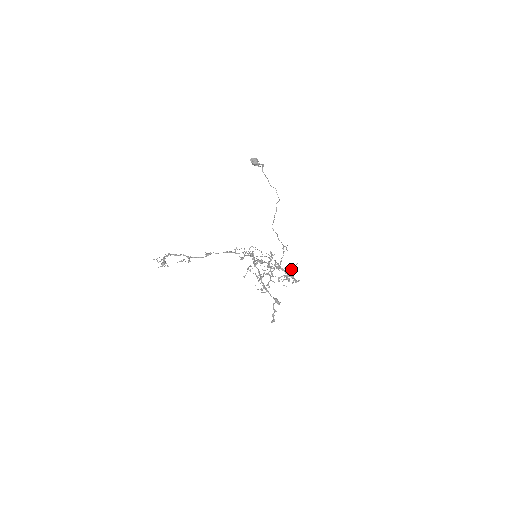
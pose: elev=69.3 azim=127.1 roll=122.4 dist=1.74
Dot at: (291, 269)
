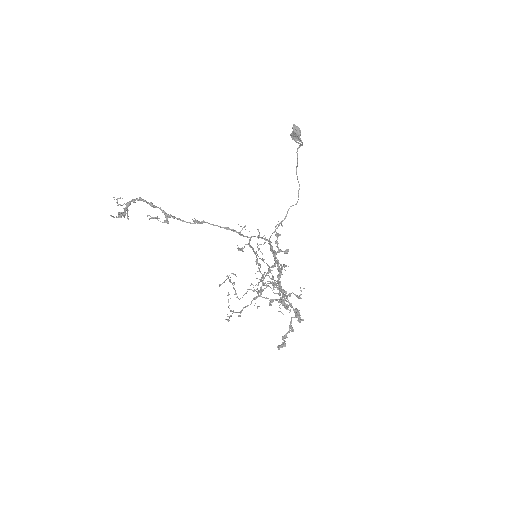
Dot at: occluded
